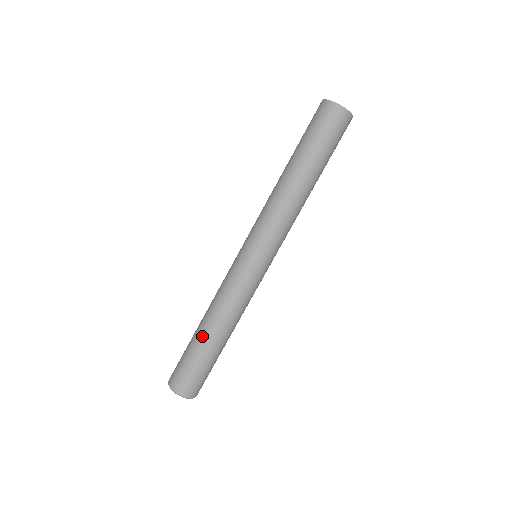
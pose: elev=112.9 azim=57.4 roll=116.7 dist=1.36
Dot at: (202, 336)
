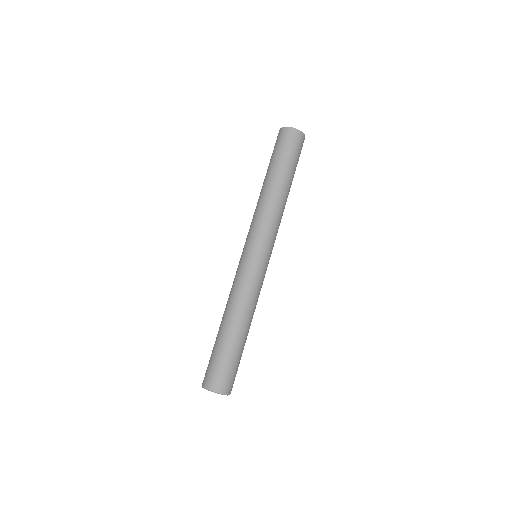
Dot at: (222, 330)
